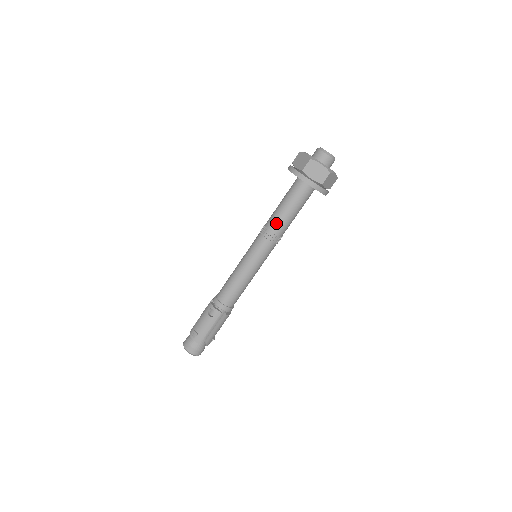
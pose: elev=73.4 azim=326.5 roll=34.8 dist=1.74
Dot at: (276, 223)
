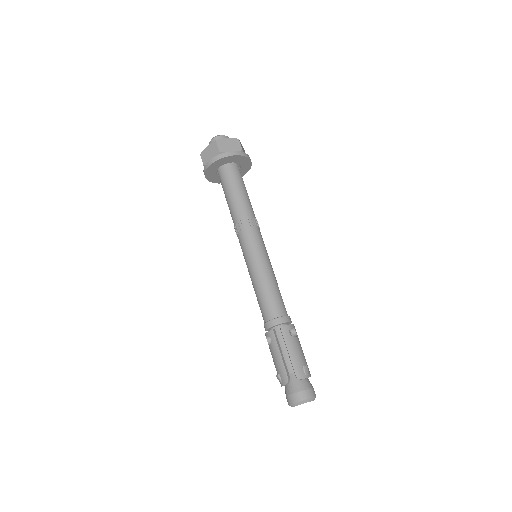
Dot at: (233, 215)
